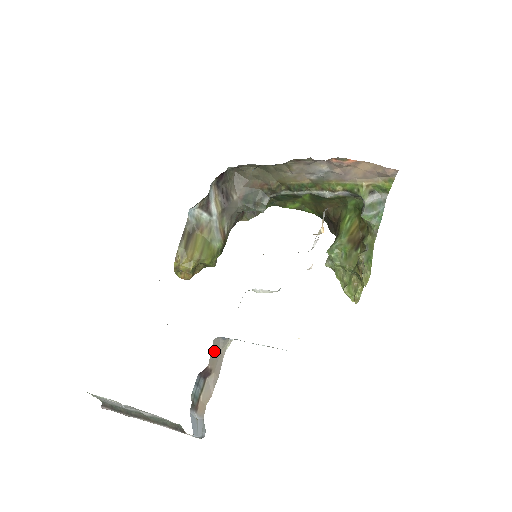
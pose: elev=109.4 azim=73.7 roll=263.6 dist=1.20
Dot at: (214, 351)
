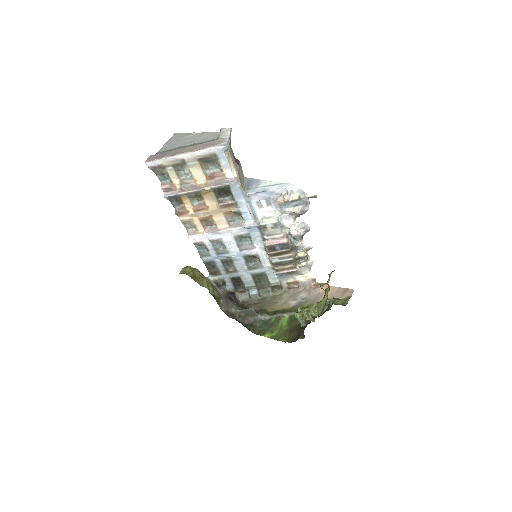
Dot at: (242, 174)
